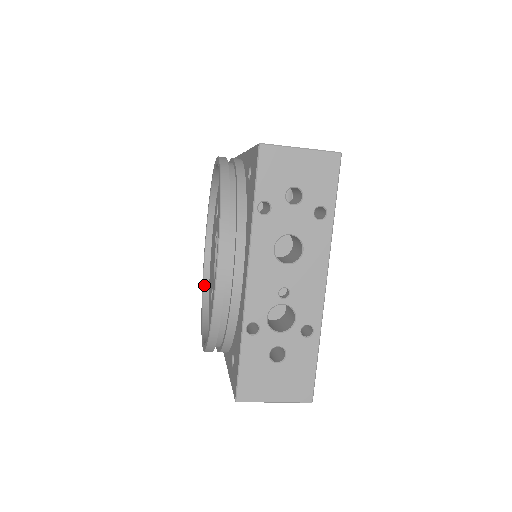
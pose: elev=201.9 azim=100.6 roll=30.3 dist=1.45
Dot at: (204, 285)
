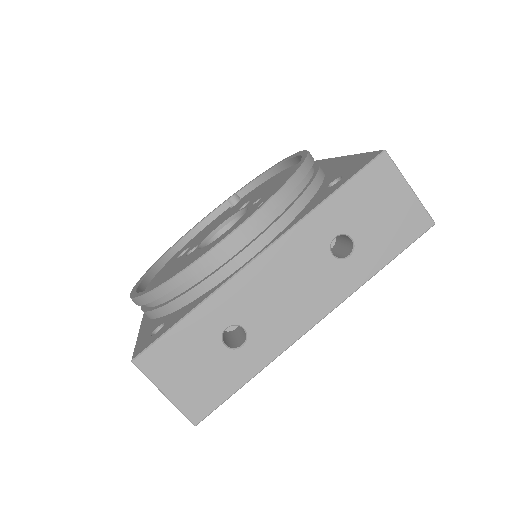
Dot at: occluded
